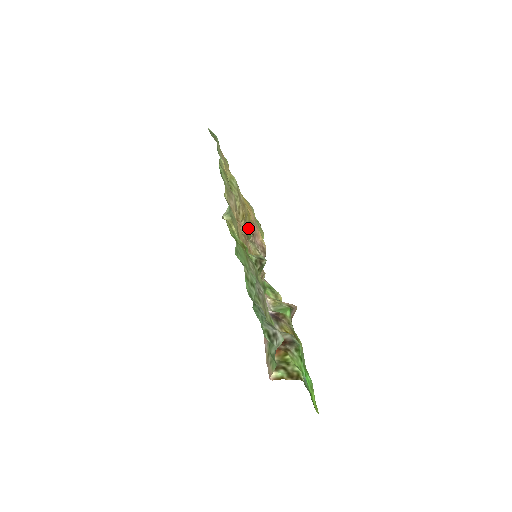
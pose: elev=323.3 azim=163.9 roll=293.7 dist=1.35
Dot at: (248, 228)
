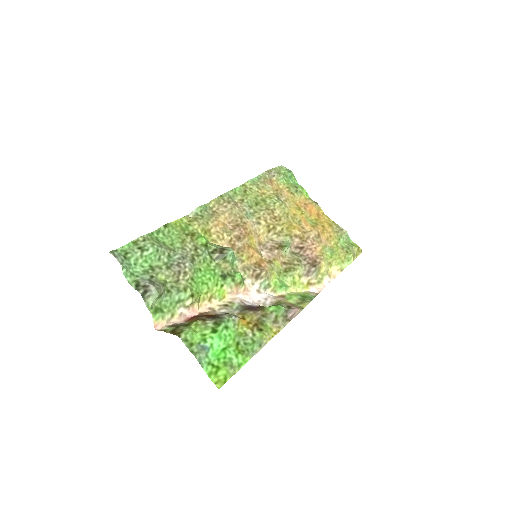
Dot at: (292, 241)
